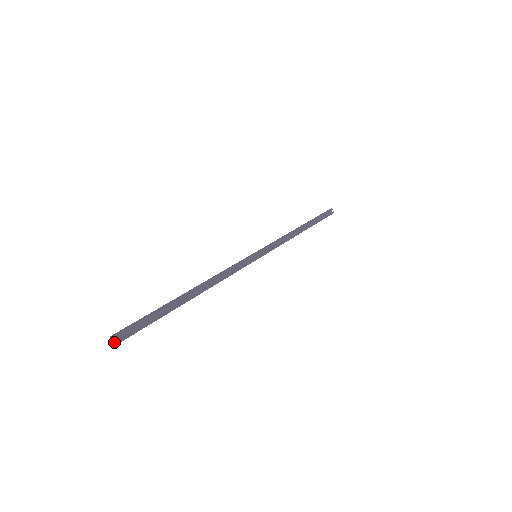
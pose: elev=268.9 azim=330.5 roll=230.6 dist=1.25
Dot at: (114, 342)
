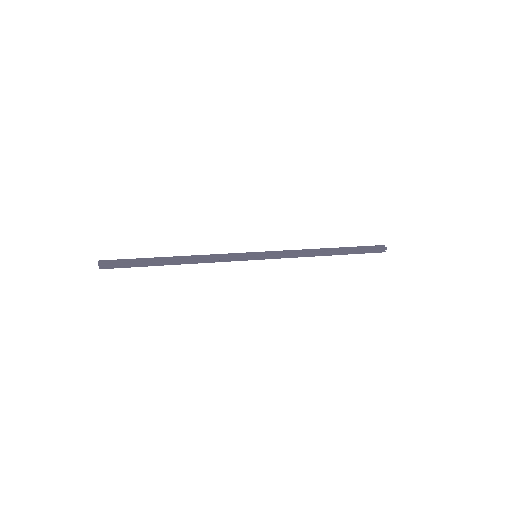
Dot at: (99, 268)
